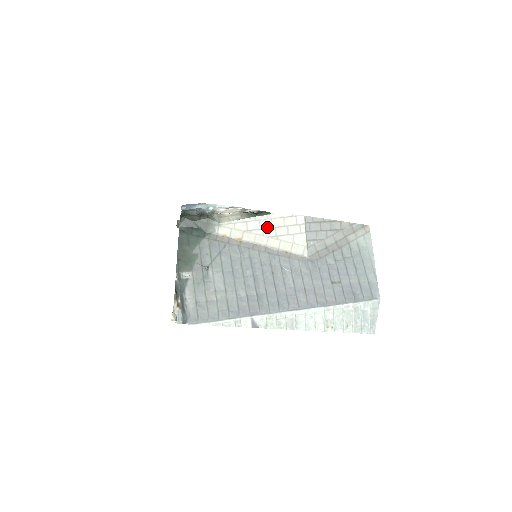
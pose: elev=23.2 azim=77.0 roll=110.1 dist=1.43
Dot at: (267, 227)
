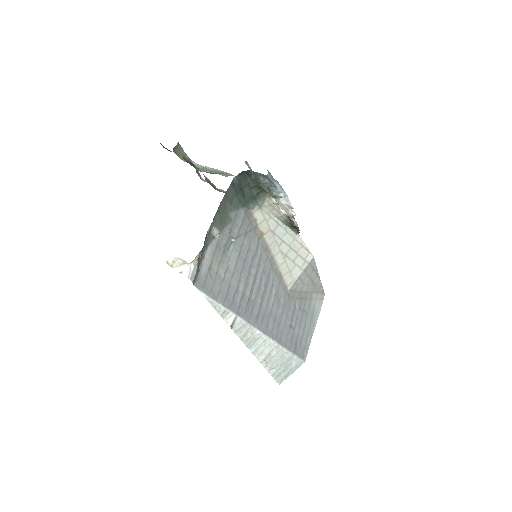
Dot at: (287, 242)
